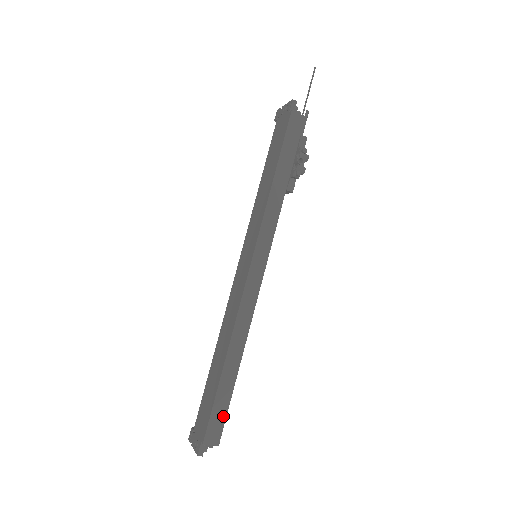
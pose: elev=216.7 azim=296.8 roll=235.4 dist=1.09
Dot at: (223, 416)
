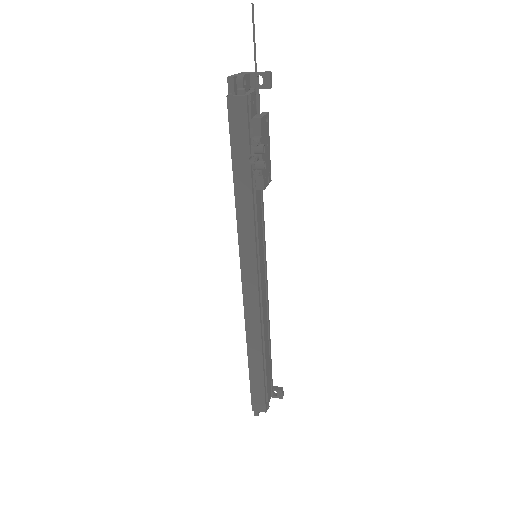
Dot at: (262, 393)
